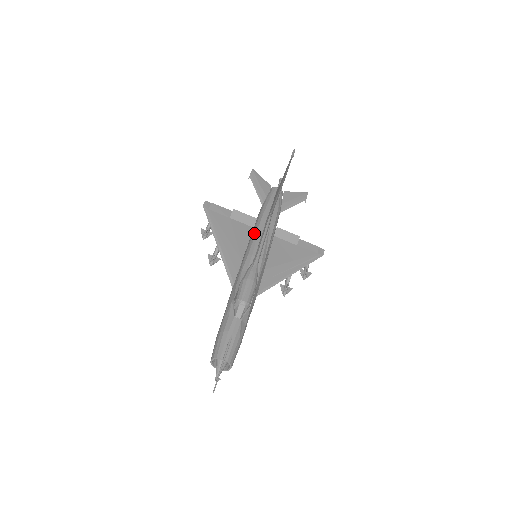
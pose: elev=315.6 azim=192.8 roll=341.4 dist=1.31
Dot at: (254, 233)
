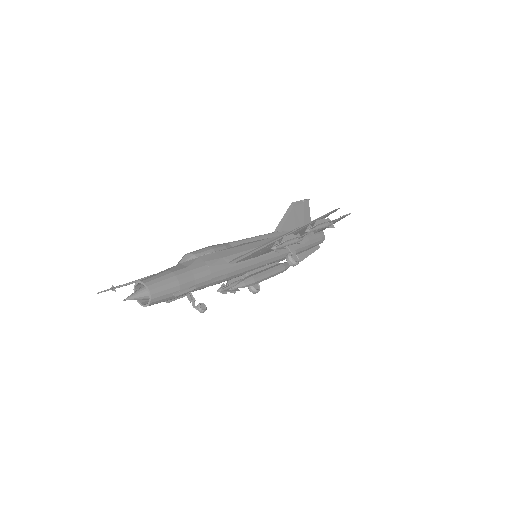
Dot at: occluded
